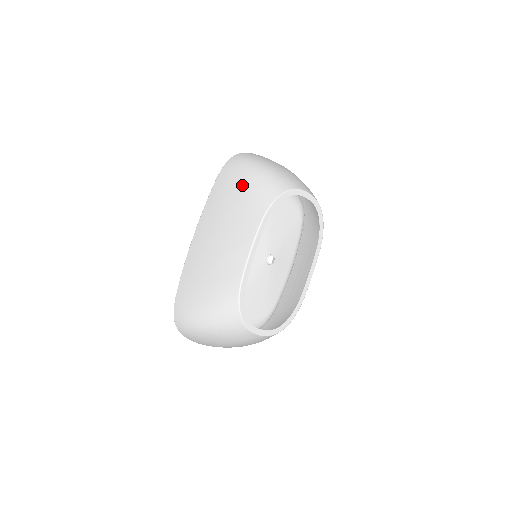
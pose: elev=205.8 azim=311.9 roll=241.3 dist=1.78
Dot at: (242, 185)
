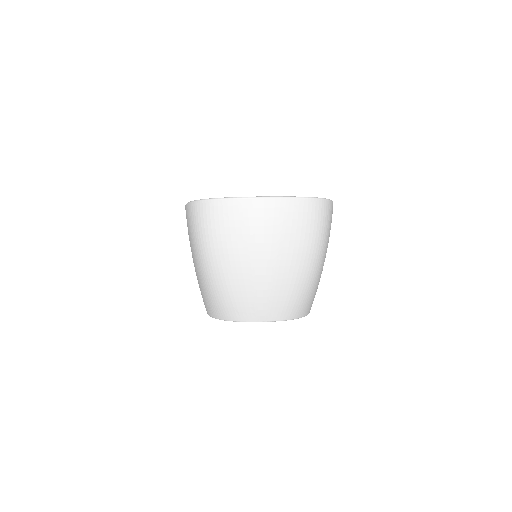
Dot at: occluded
